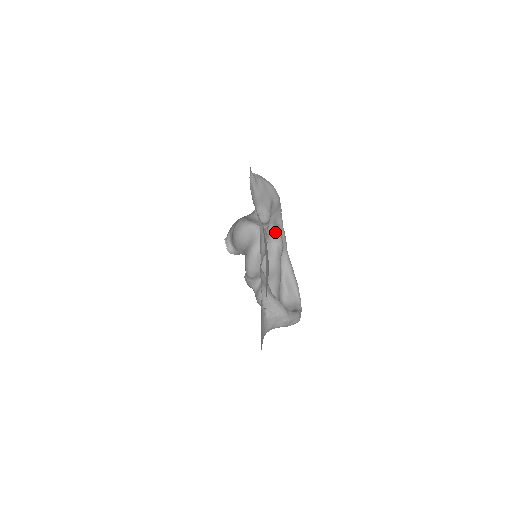
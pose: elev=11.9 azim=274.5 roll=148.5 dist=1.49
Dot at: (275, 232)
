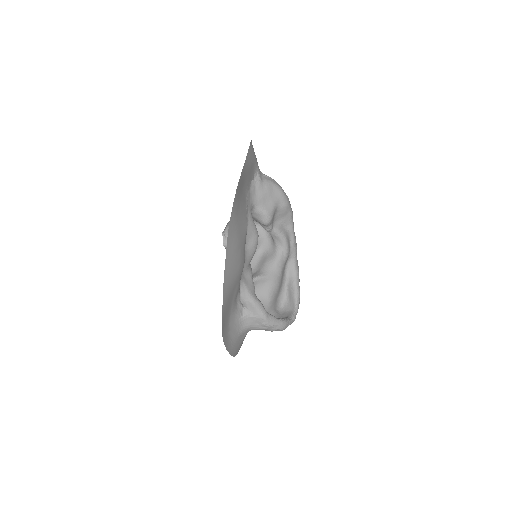
Dot at: (280, 236)
